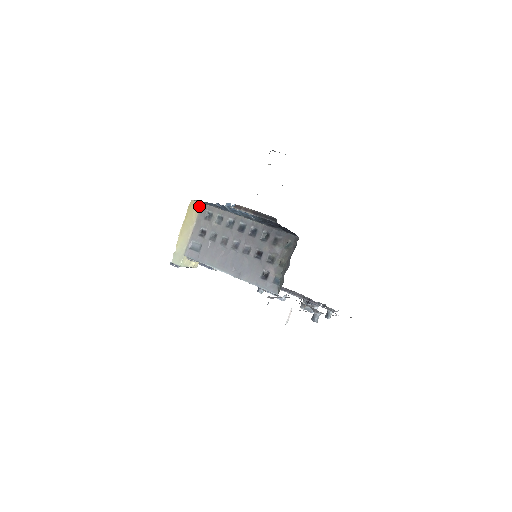
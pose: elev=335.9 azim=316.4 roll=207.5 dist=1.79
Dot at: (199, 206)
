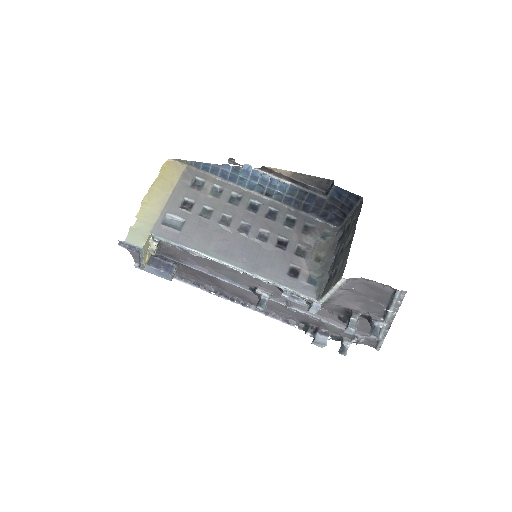
Dot at: (181, 169)
